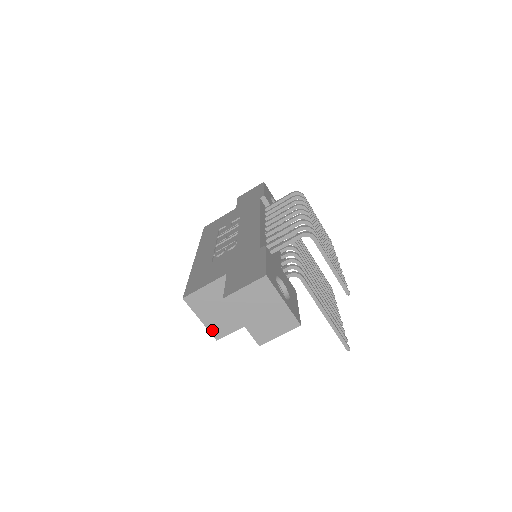
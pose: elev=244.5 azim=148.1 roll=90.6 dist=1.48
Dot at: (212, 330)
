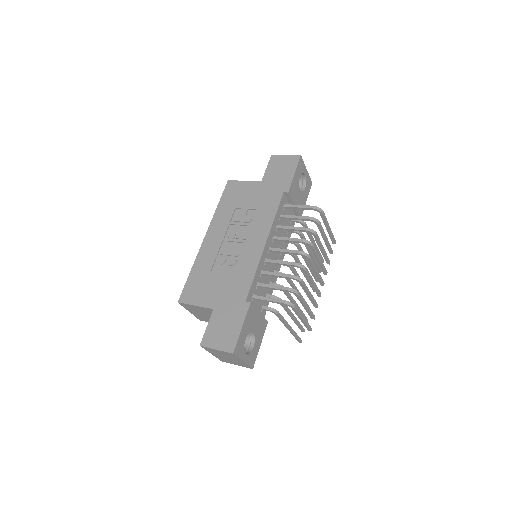
Dot at: (197, 317)
